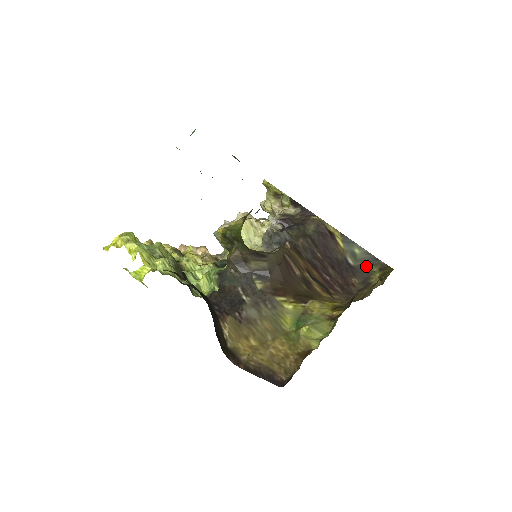
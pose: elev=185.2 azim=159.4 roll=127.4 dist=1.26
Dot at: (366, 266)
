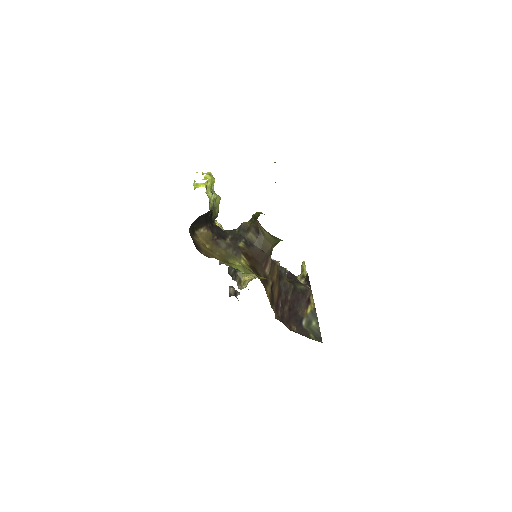
Dot at: (310, 334)
